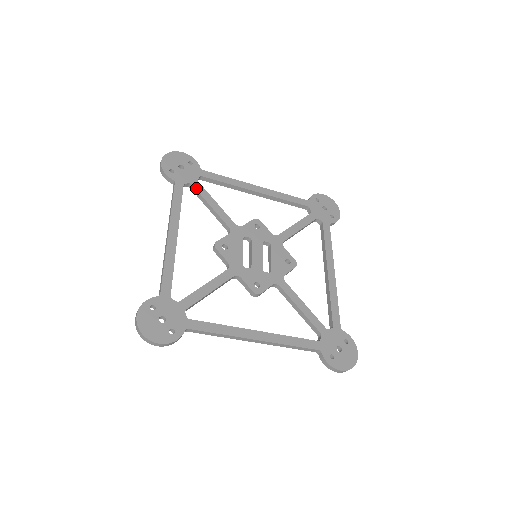
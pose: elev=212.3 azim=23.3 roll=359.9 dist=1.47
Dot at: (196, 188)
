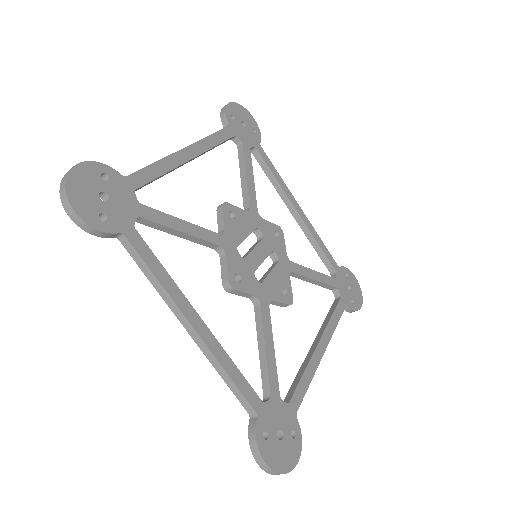
Dot at: (244, 150)
